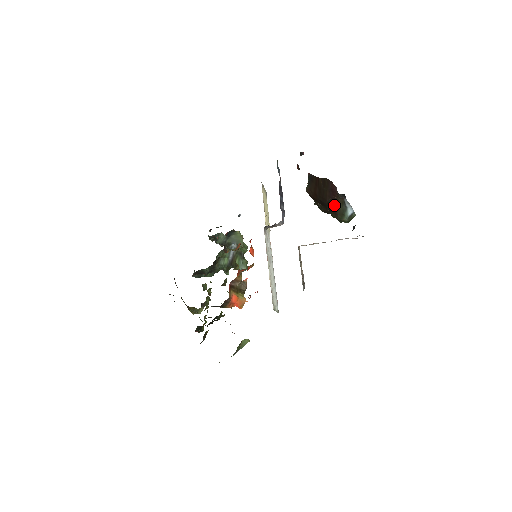
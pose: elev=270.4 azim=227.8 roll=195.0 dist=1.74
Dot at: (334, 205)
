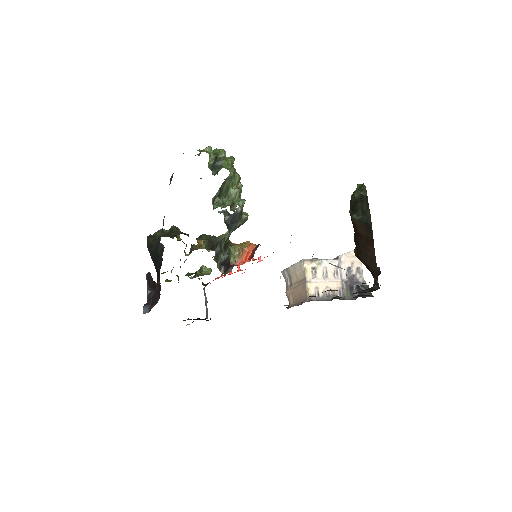
Dot at: (363, 263)
